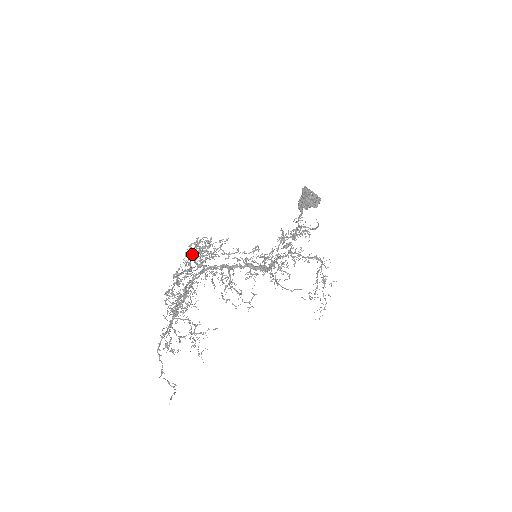
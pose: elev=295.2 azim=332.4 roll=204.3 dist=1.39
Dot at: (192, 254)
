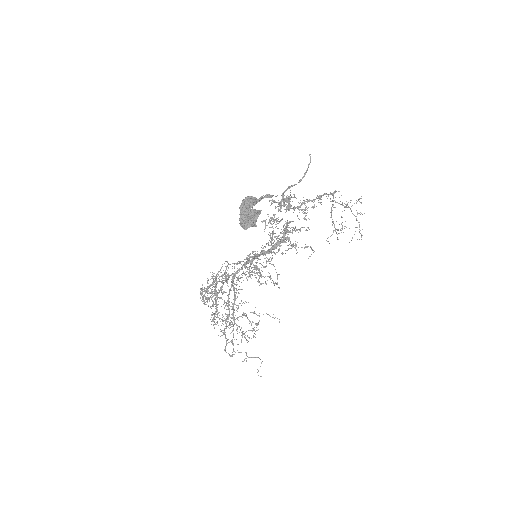
Dot at: occluded
